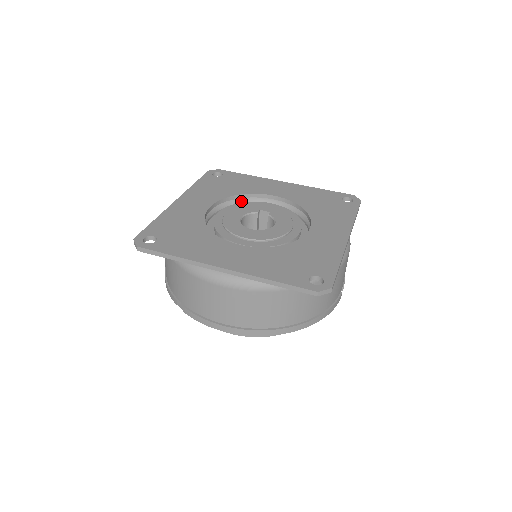
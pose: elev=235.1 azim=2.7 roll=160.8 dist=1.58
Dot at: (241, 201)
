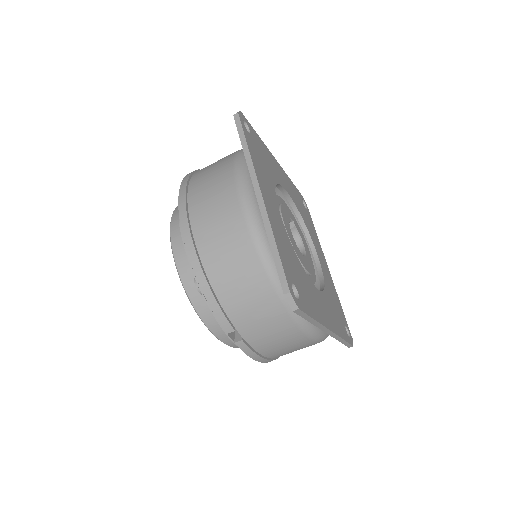
Dot at: occluded
